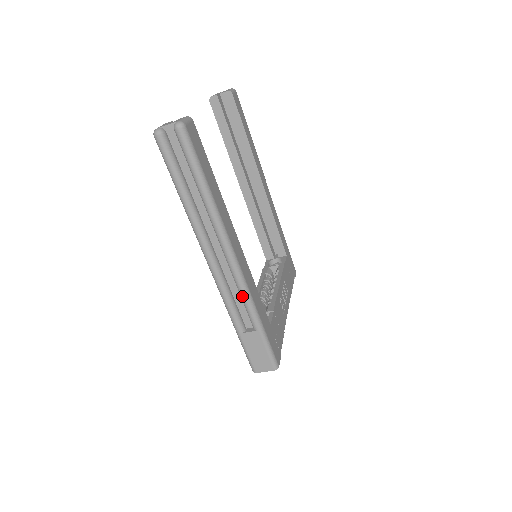
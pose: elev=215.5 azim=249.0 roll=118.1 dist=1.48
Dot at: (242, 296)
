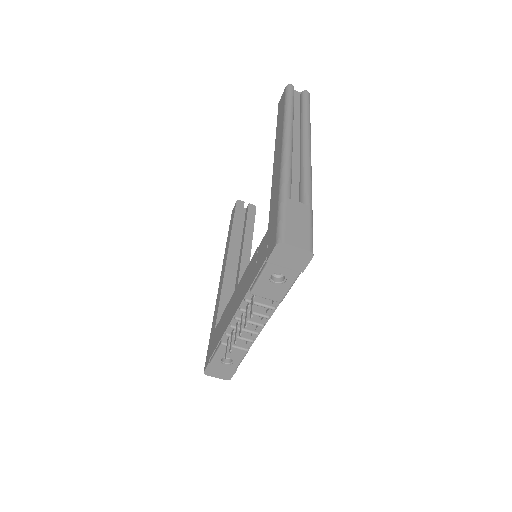
Dot at: (305, 175)
